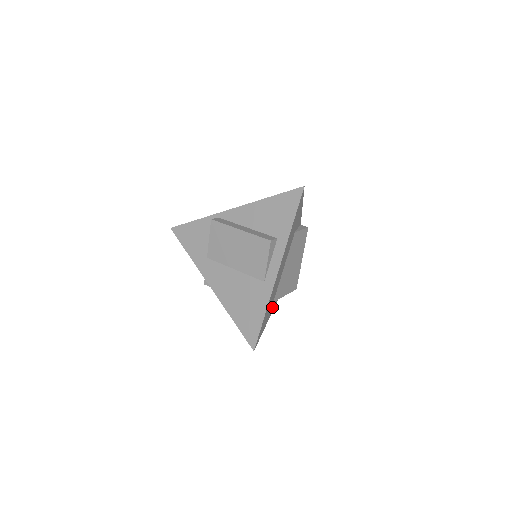
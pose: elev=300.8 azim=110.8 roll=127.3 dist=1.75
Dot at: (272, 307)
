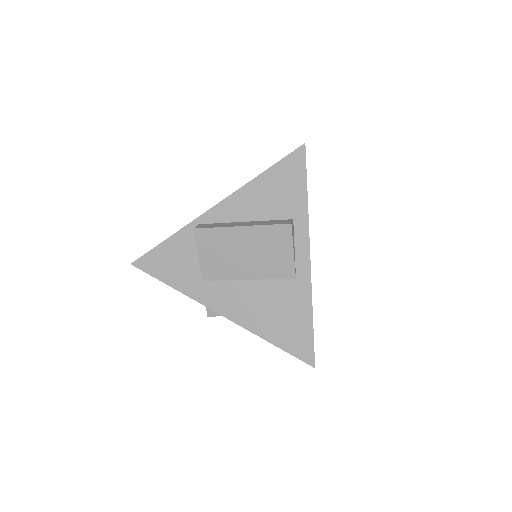
Dot at: occluded
